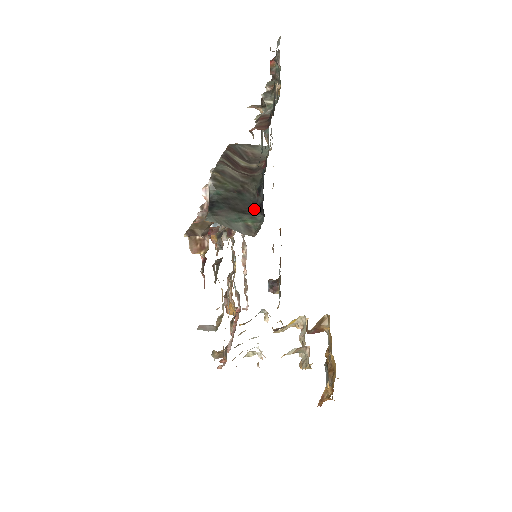
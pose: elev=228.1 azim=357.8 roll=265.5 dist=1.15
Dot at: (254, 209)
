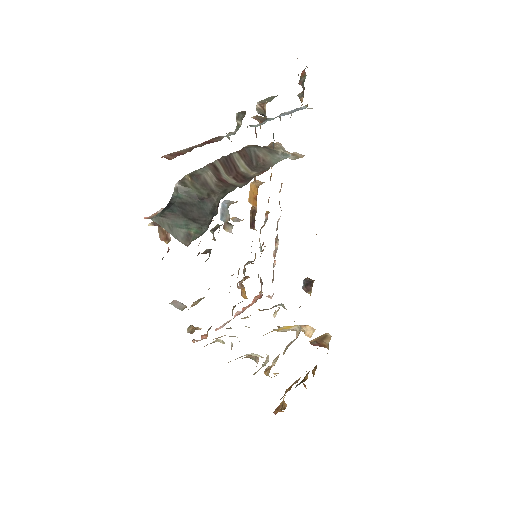
Dot at: (207, 220)
